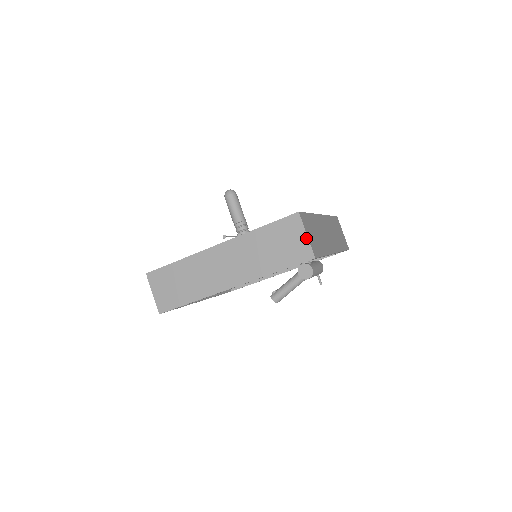
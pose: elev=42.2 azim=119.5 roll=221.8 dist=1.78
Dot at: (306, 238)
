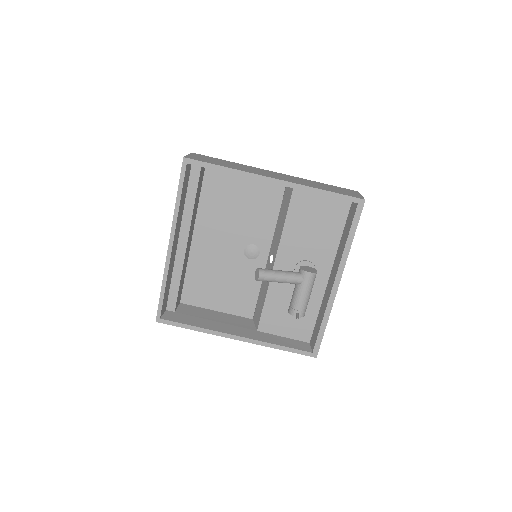
Dot at: (360, 195)
